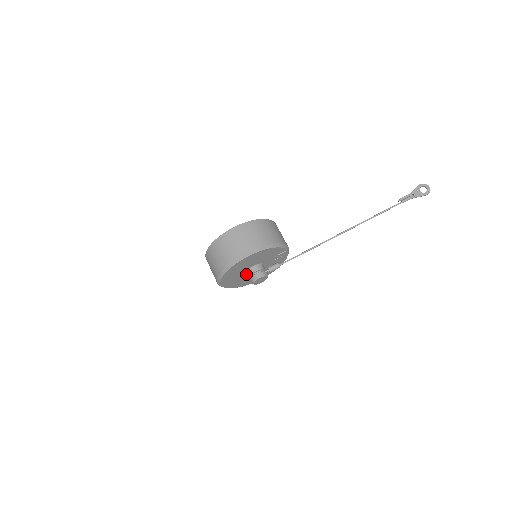
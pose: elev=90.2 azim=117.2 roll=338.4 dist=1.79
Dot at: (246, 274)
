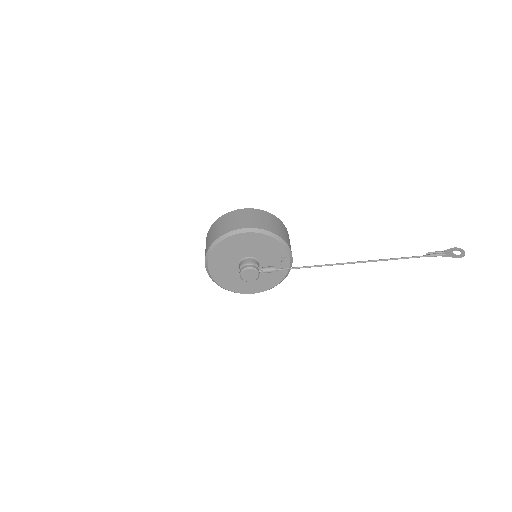
Dot at: (238, 268)
